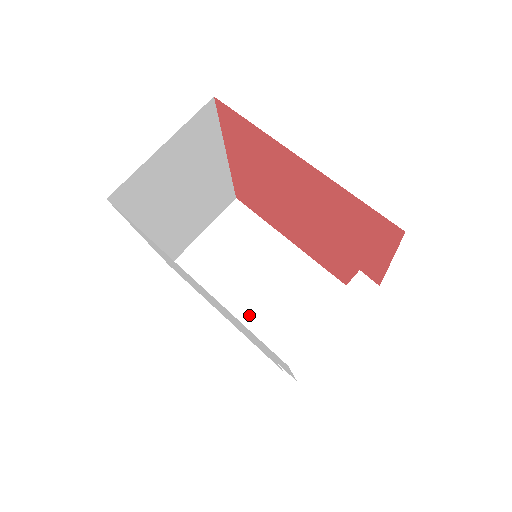
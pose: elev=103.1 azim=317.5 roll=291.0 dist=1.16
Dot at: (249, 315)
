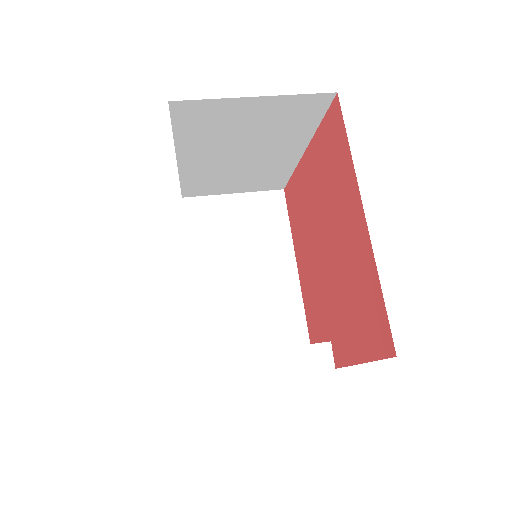
Dot at: (211, 295)
